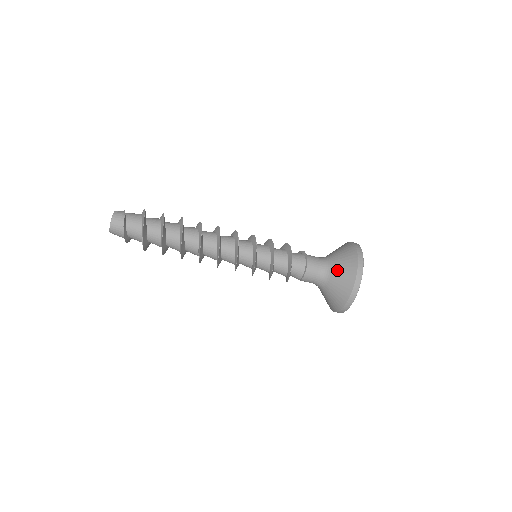
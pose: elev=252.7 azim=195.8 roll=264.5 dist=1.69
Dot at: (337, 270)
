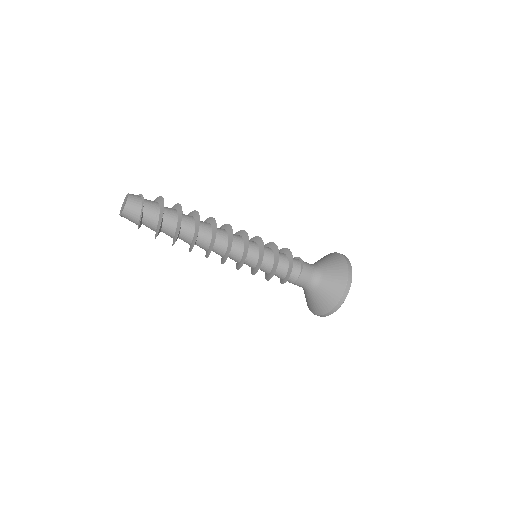
Dot at: (326, 263)
